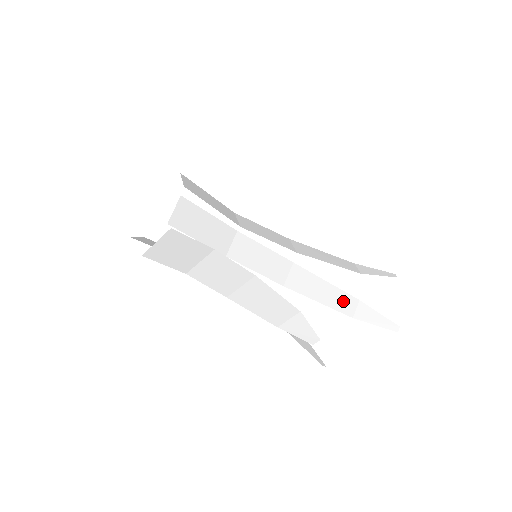
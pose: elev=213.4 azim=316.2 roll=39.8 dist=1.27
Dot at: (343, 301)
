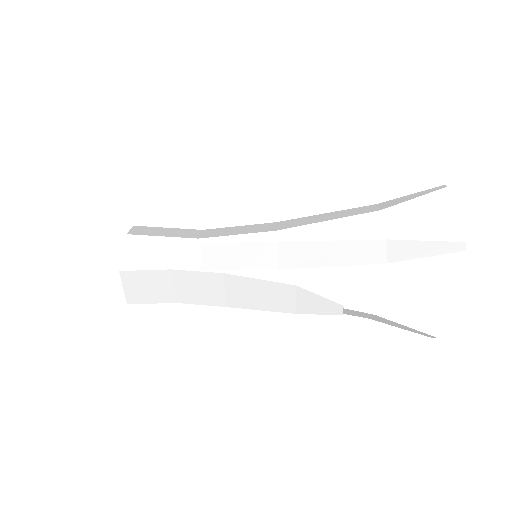
Dot at: (363, 251)
